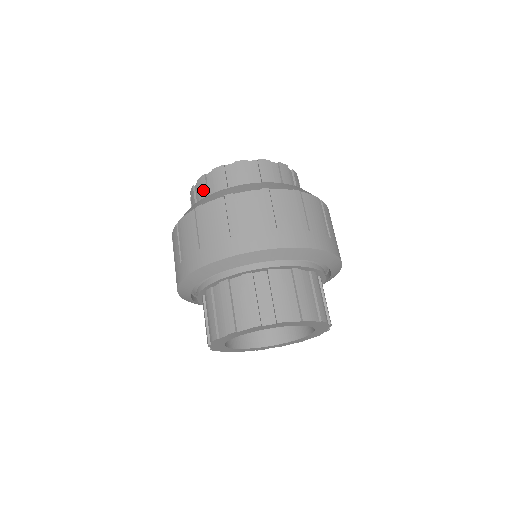
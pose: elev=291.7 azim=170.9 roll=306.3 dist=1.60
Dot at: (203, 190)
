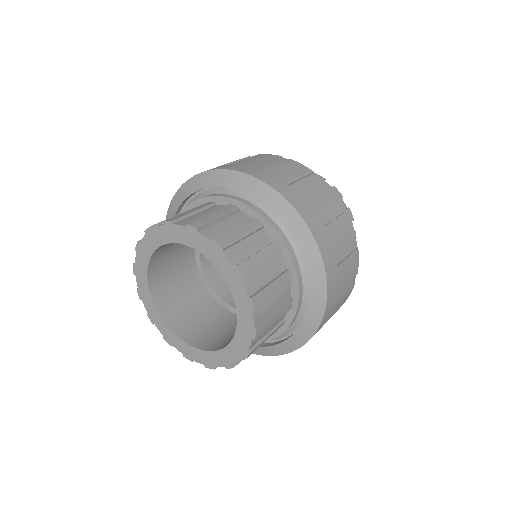
Dot at: occluded
